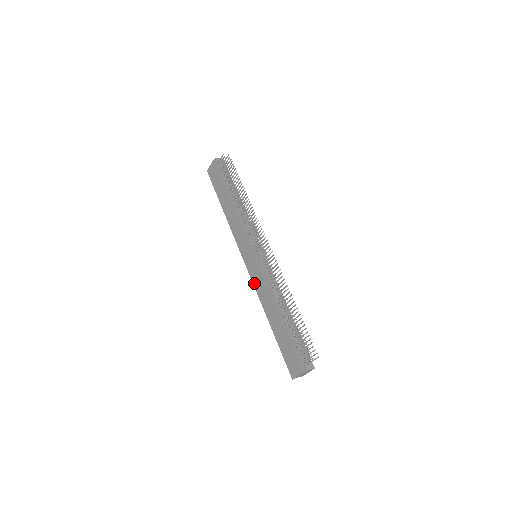
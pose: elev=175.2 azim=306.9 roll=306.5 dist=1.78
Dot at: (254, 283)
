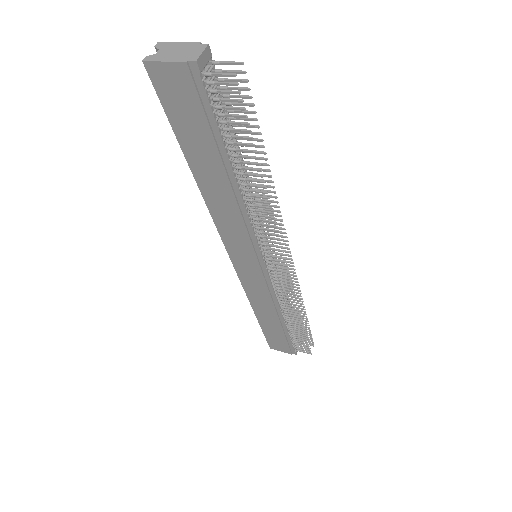
Dot at: (244, 283)
